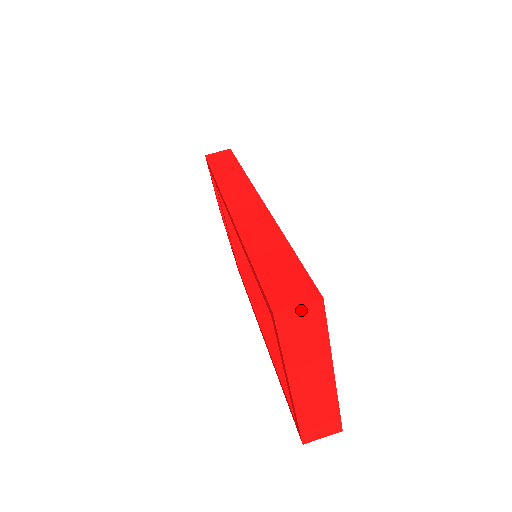
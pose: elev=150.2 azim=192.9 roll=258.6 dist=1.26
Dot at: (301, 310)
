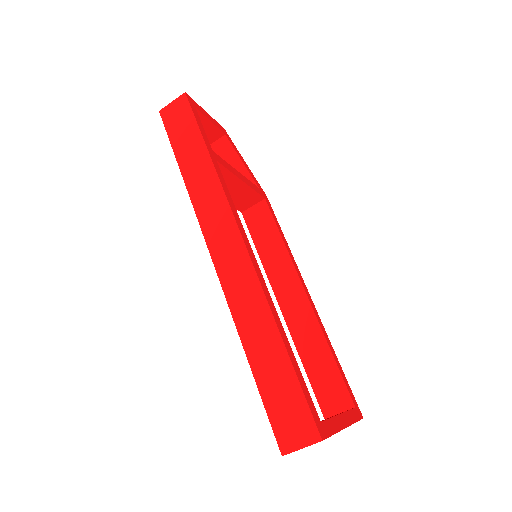
Dot at: occluded
